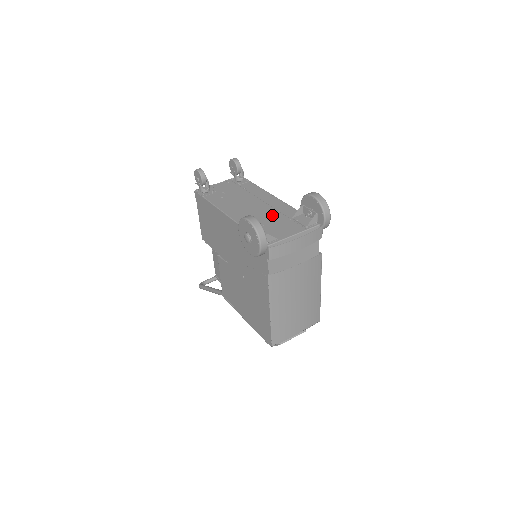
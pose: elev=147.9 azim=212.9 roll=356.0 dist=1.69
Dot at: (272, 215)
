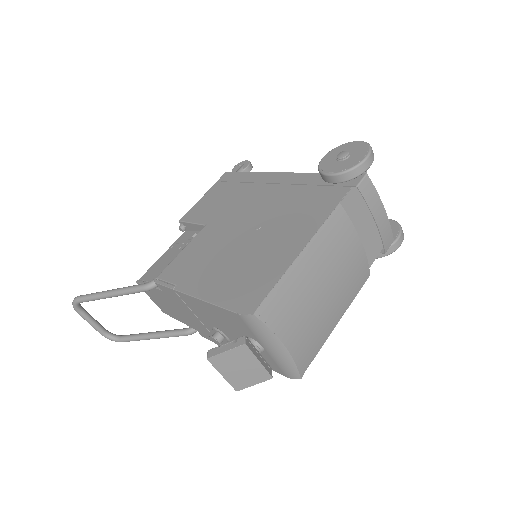
Dot at: occluded
